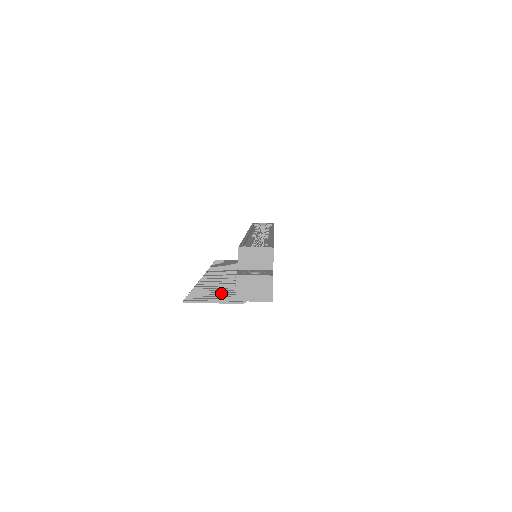
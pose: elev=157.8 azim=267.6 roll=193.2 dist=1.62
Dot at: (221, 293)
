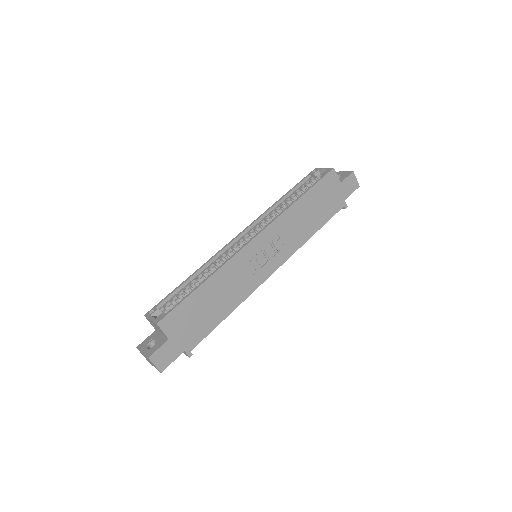
Dot at: occluded
